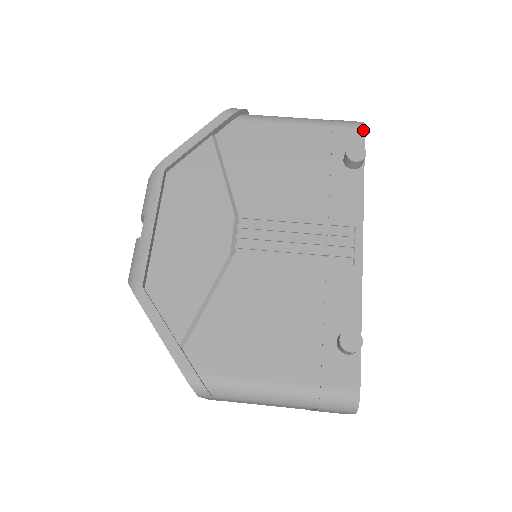
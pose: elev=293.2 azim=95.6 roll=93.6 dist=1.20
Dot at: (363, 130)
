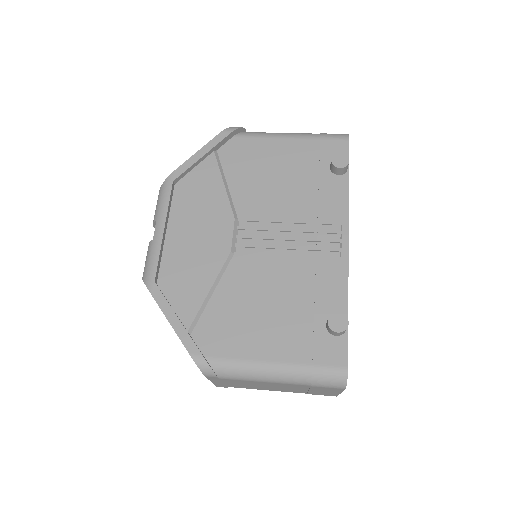
Dot at: (347, 141)
